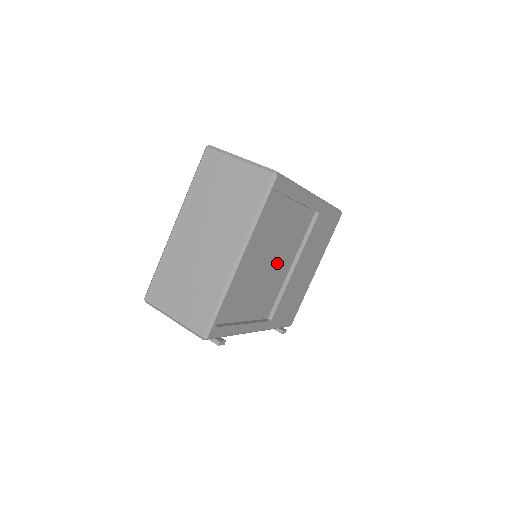
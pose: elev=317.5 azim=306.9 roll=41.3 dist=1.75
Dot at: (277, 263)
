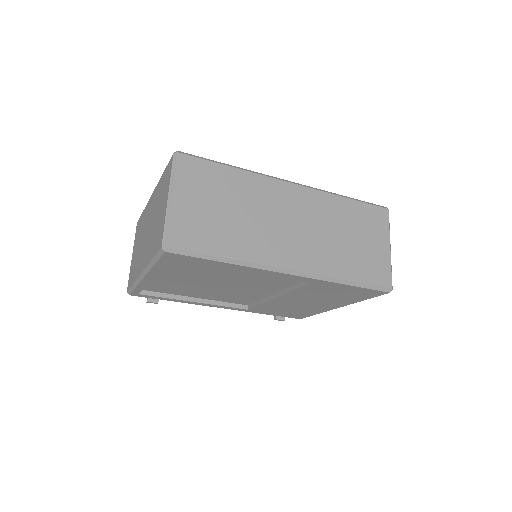
Dot at: (238, 287)
